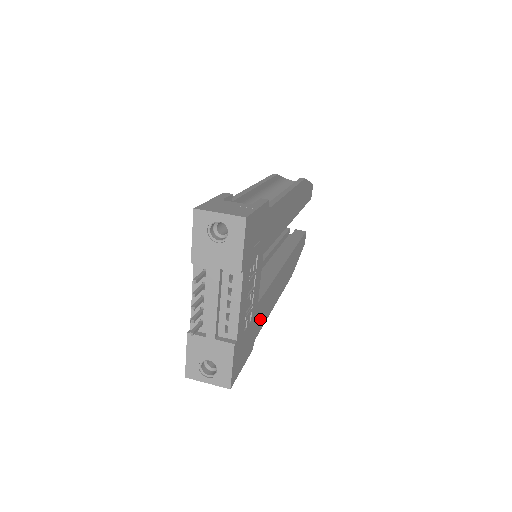
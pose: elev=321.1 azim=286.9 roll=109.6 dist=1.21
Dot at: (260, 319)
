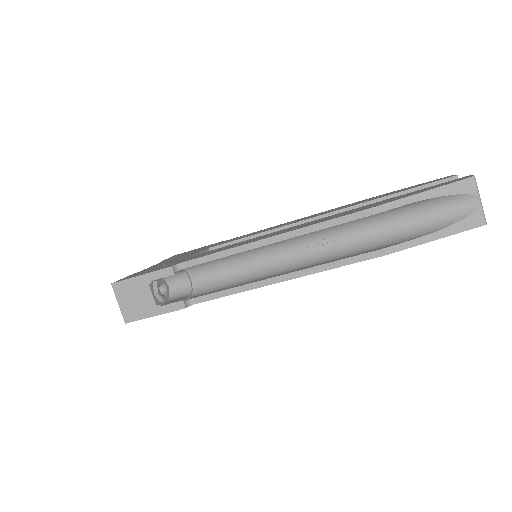
Dot at: occluded
